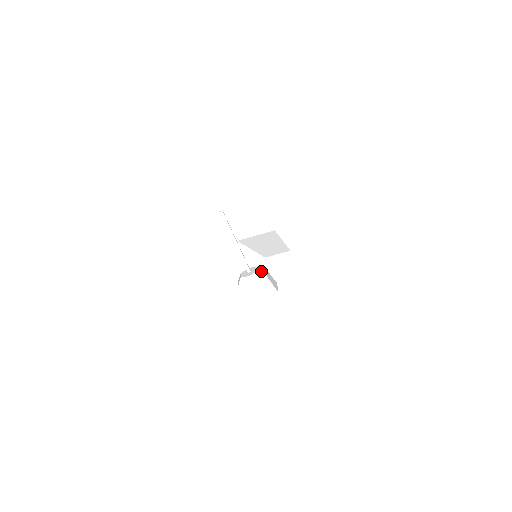
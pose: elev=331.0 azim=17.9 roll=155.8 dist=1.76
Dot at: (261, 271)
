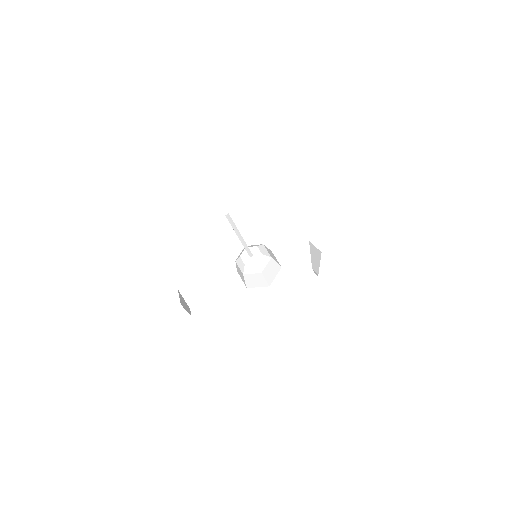
Dot at: (260, 264)
